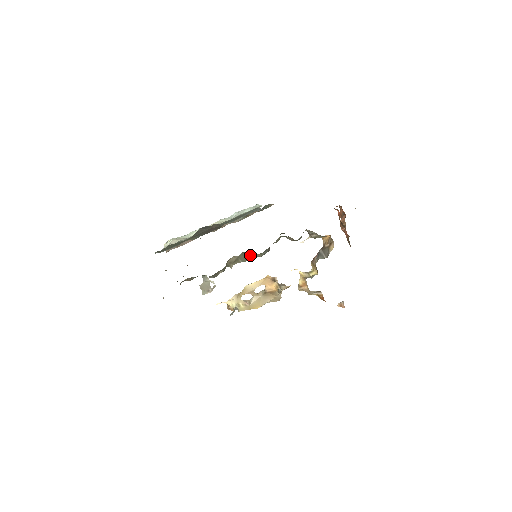
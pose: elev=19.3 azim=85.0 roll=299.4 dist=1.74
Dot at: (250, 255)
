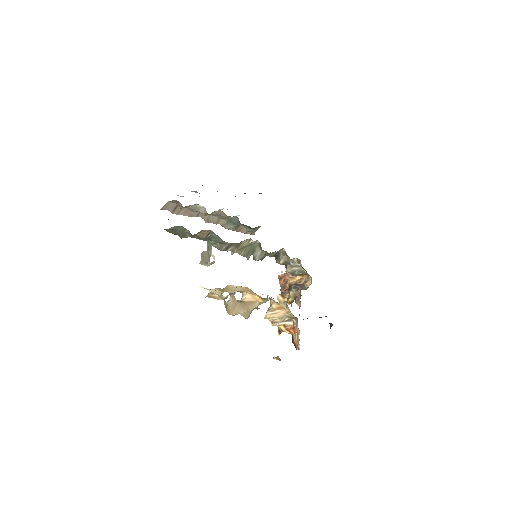
Dot at: (252, 252)
